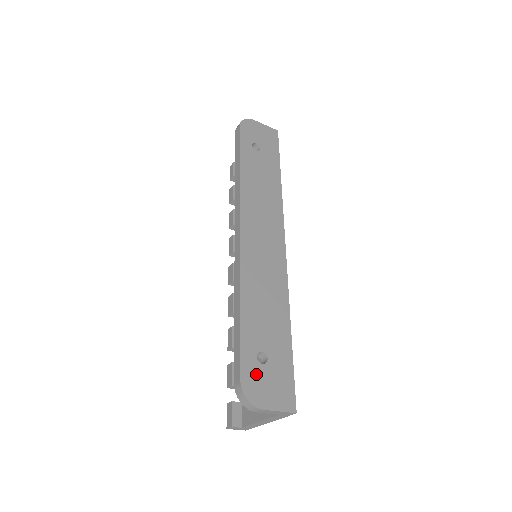
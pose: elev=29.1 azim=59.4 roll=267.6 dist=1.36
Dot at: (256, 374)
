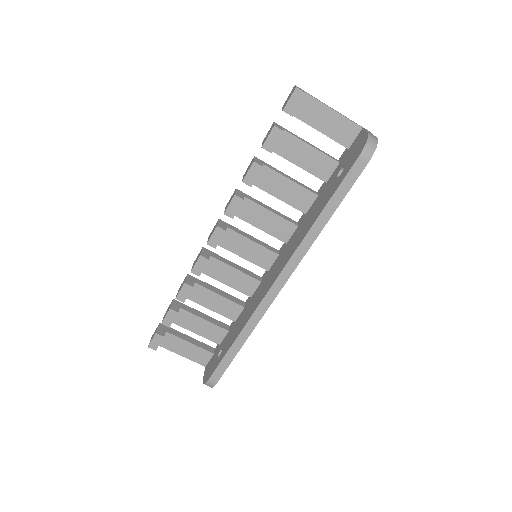
Dot at: occluded
